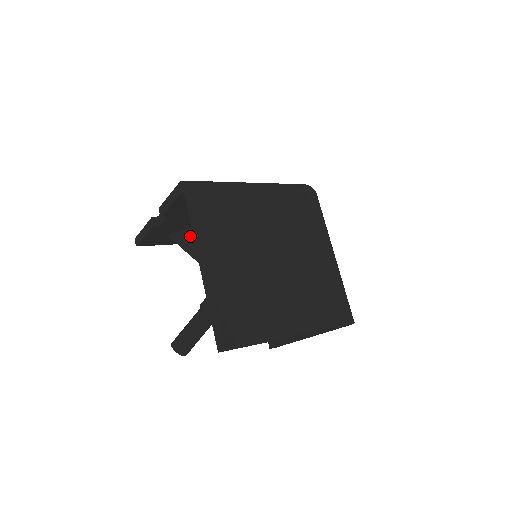
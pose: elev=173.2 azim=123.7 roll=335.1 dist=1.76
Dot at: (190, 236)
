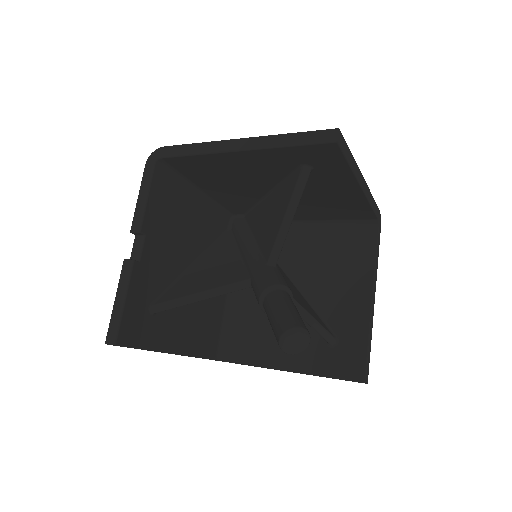
Dot at: (175, 290)
